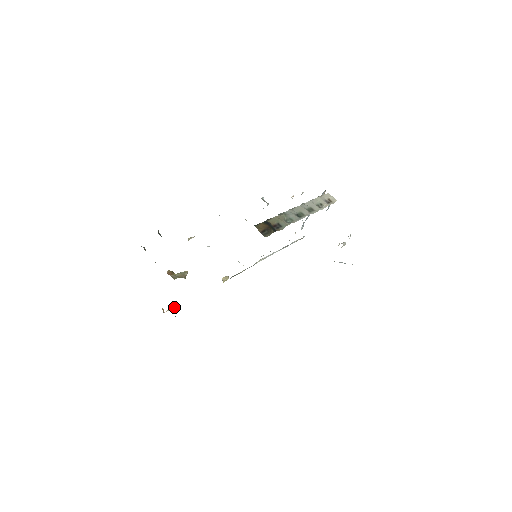
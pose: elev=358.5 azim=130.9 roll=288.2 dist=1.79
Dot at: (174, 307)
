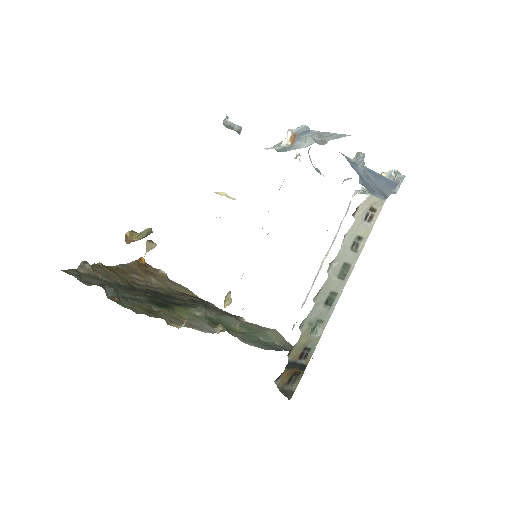
Dot at: (152, 246)
